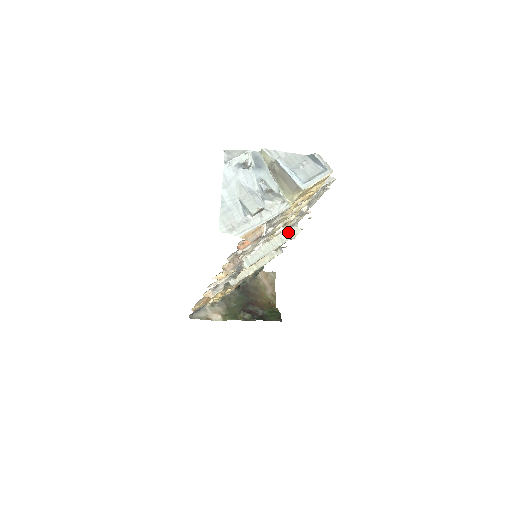
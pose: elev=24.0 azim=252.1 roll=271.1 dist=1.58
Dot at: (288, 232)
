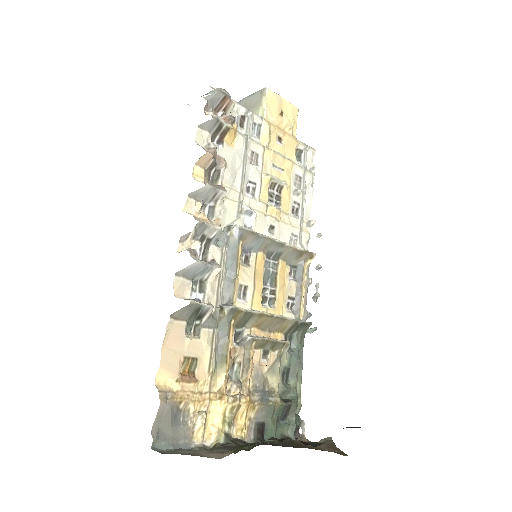
Dot at: occluded
